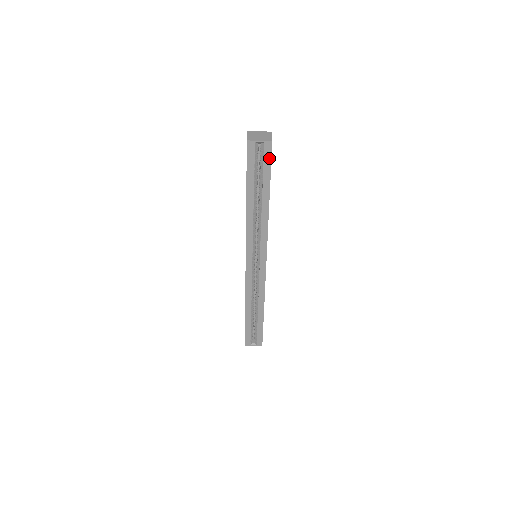
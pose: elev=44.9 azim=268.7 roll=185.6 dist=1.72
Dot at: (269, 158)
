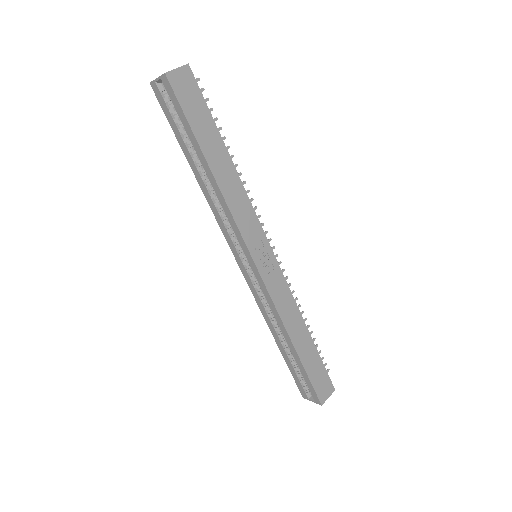
Dot at: (176, 100)
